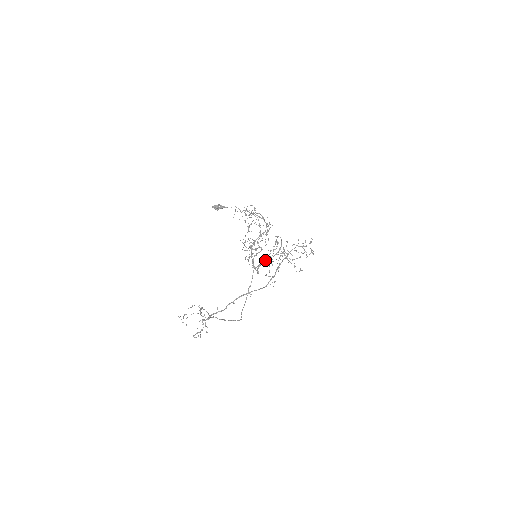
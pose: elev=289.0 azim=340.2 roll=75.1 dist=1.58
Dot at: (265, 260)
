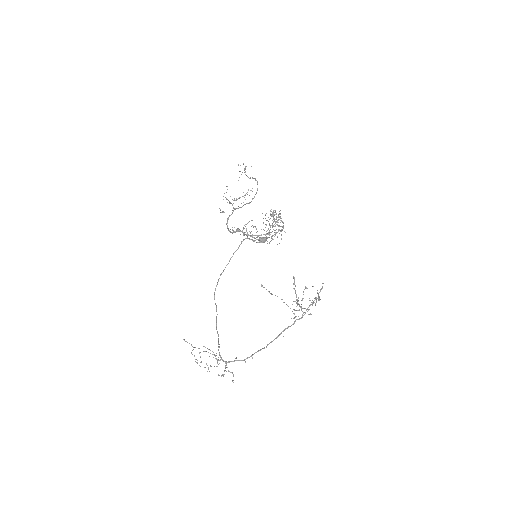
Dot at: occluded
